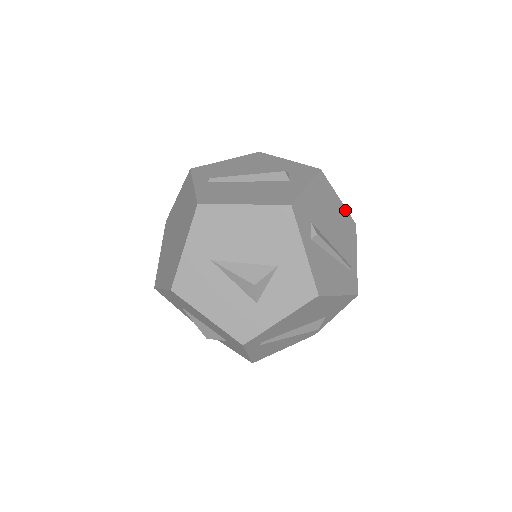
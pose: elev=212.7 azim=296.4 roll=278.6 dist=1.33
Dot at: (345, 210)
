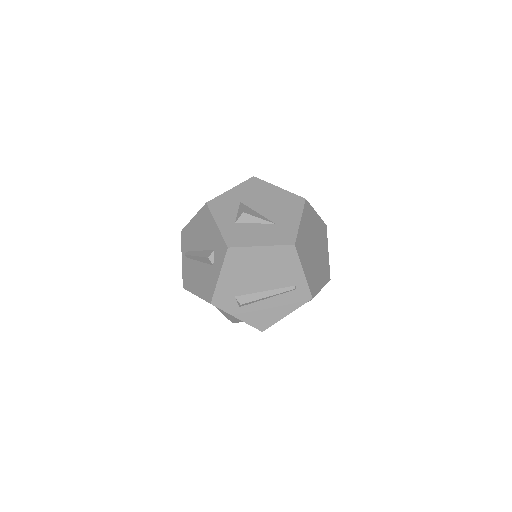
Dot at: (274, 248)
